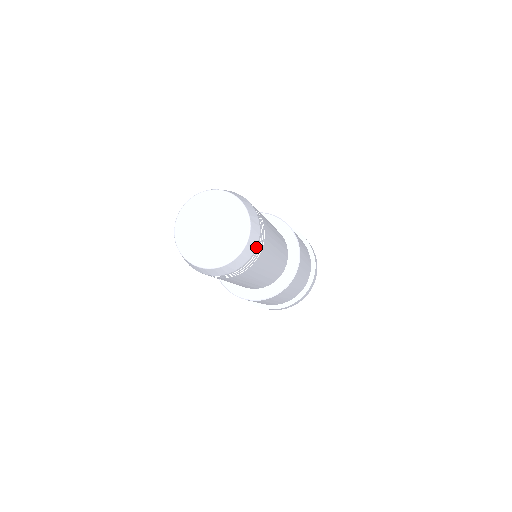
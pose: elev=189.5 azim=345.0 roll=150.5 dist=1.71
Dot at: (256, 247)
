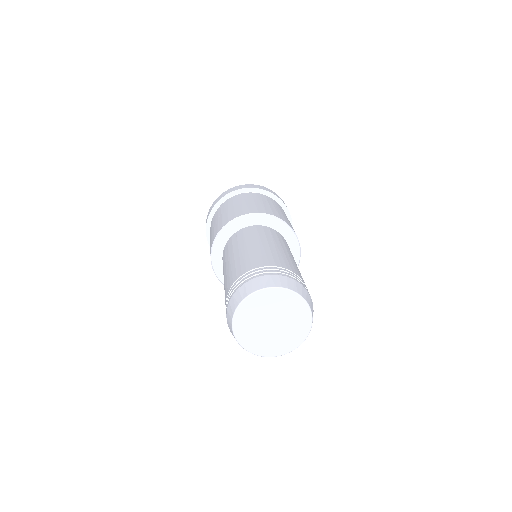
Dot at: (308, 293)
